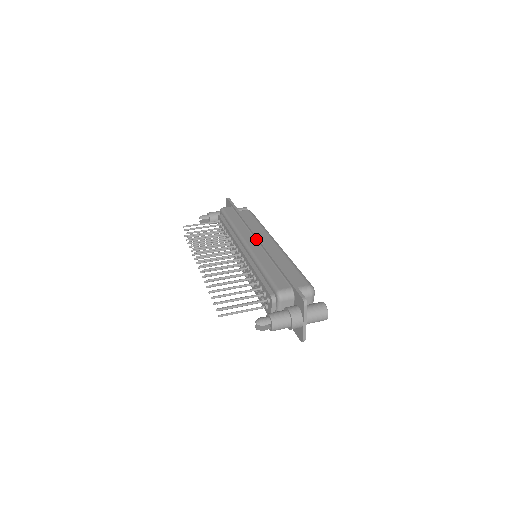
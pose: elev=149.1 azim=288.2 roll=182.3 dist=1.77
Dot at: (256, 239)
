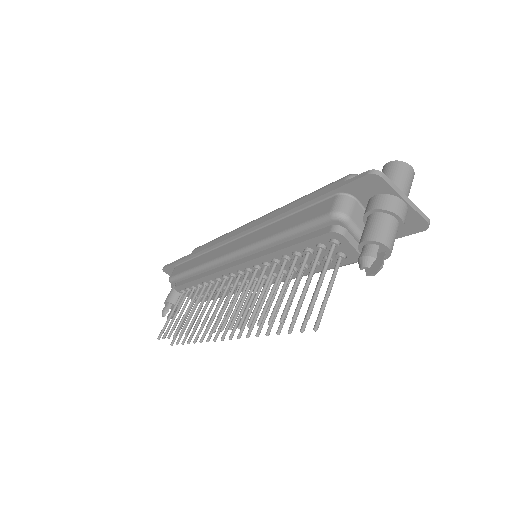
Dot at: (234, 239)
